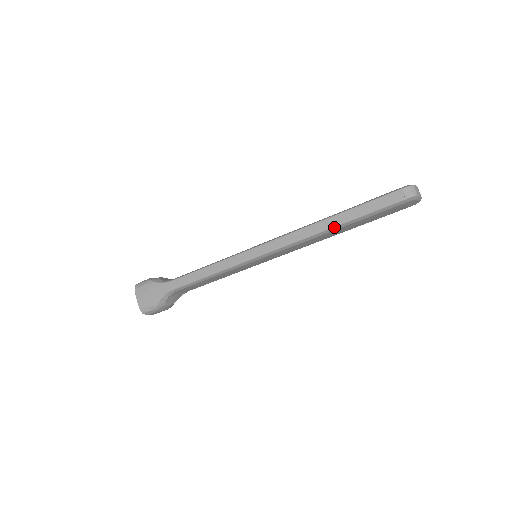
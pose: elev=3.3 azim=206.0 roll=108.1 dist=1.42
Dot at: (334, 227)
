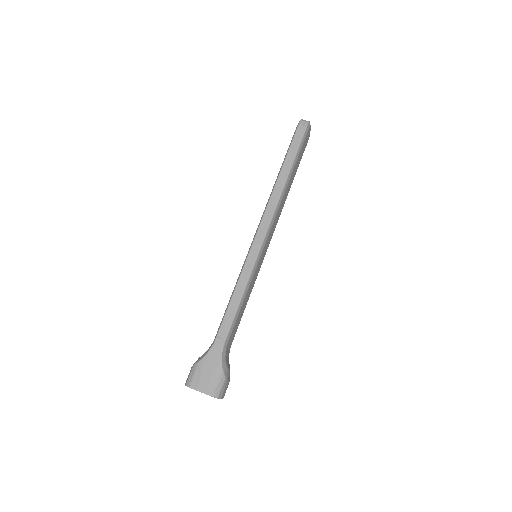
Dot at: (288, 177)
